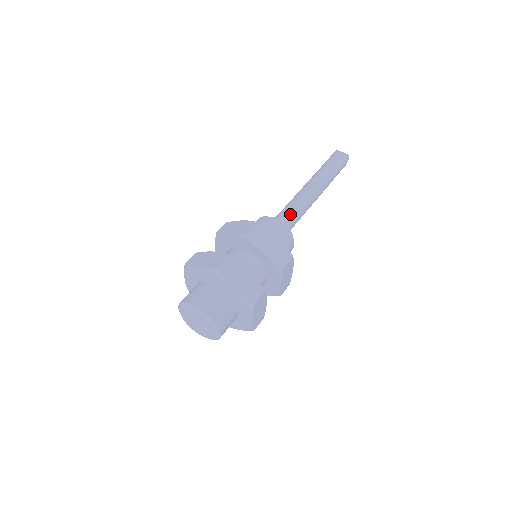
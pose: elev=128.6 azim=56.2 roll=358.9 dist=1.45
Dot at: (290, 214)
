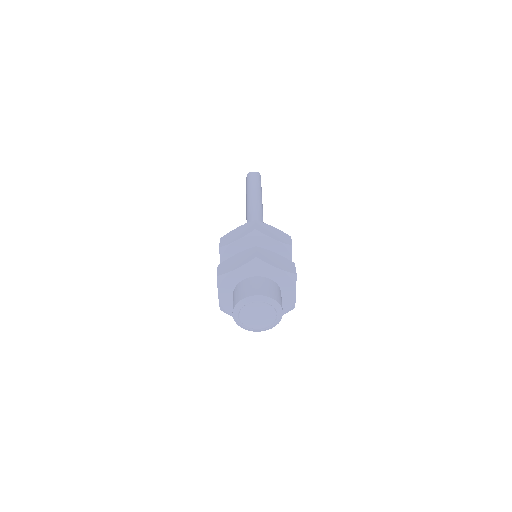
Dot at: (258, 218)
